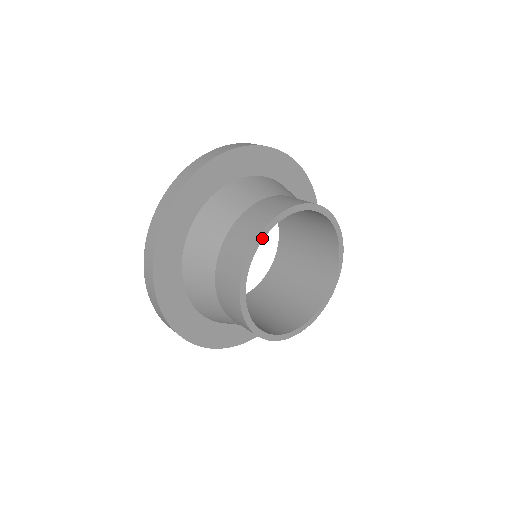
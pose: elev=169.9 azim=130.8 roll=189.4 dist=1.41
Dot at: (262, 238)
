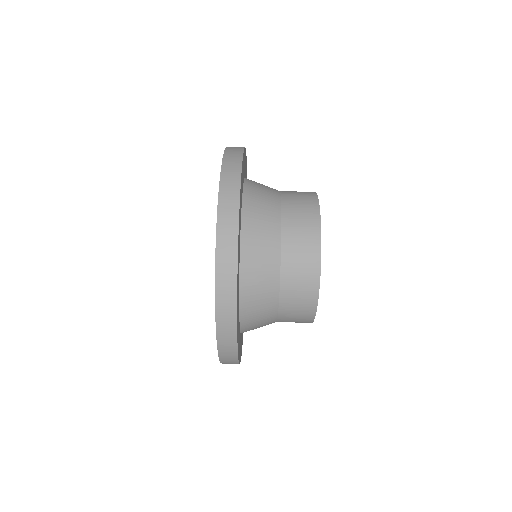
Dot at: (320, 231)
